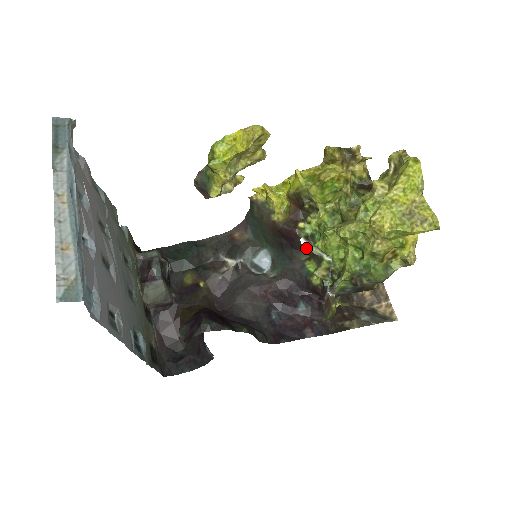
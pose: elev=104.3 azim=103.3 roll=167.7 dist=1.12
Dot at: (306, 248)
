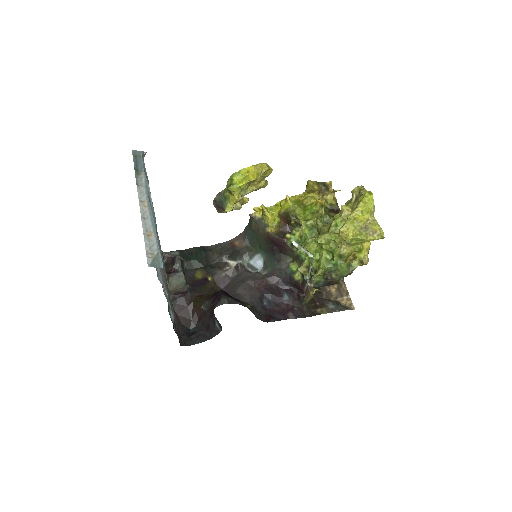
Dot at: (291, 253)
